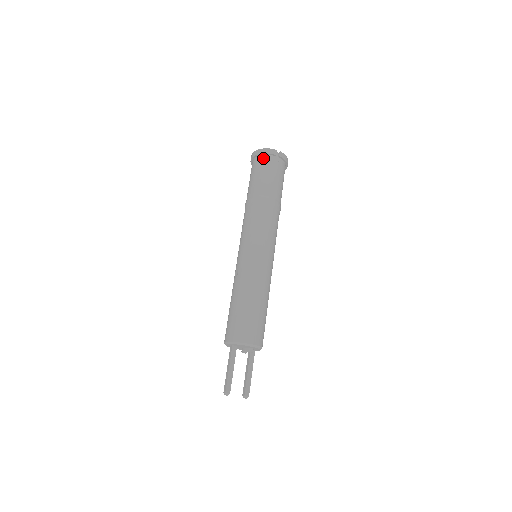
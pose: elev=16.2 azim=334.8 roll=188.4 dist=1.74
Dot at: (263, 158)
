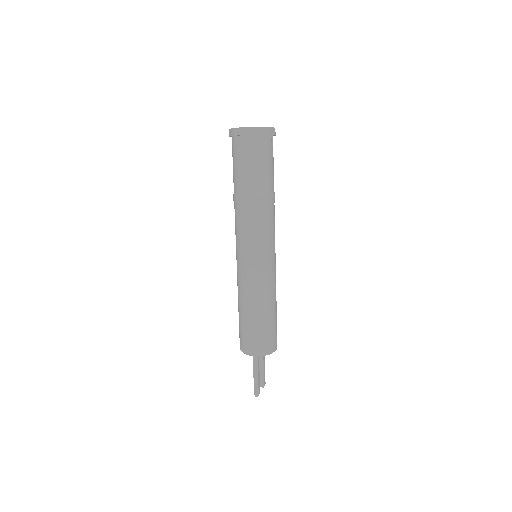
Dot at: (262, 140)
